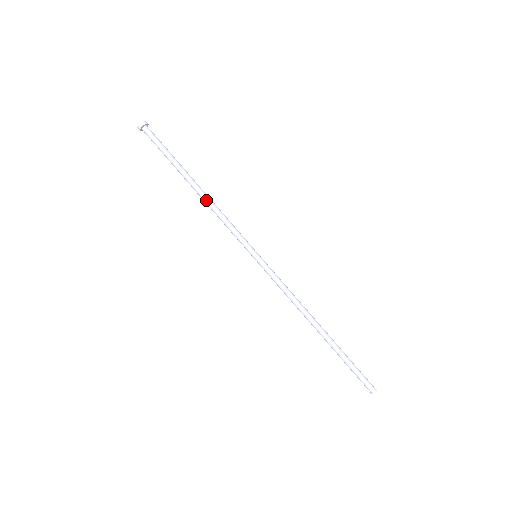
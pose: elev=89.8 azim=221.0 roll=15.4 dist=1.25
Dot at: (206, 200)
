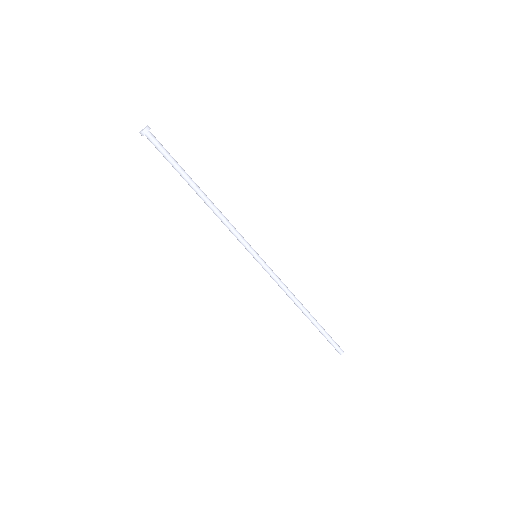
Dot at: (211, 209)
